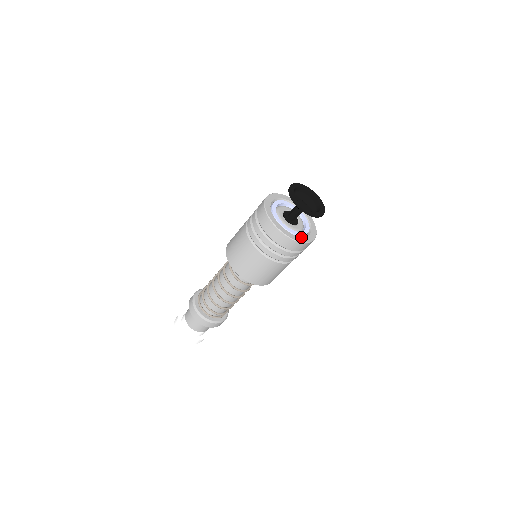
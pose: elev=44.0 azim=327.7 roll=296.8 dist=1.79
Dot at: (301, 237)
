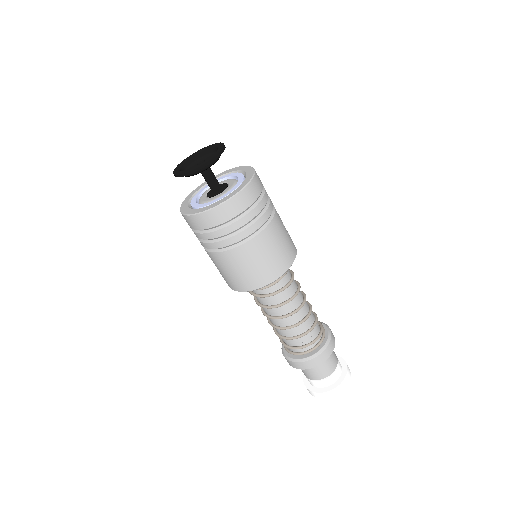
Dot at: (205, 207)
